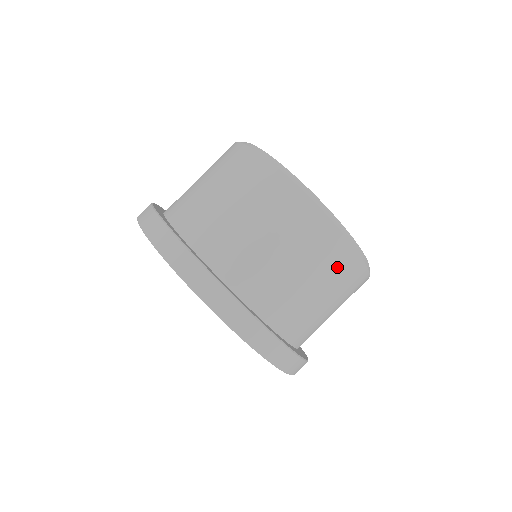
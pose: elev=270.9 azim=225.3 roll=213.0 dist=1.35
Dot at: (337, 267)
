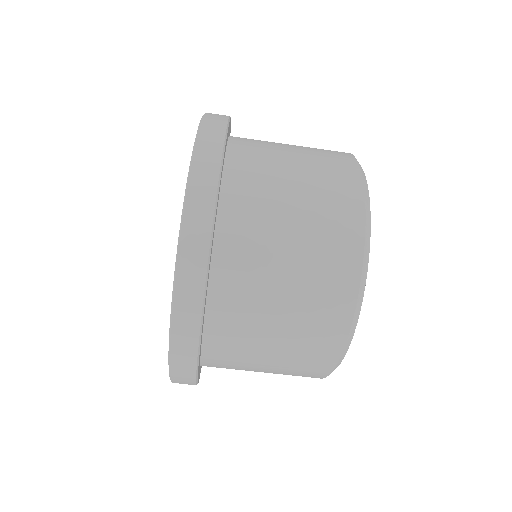
Dot at: (324, 297)
